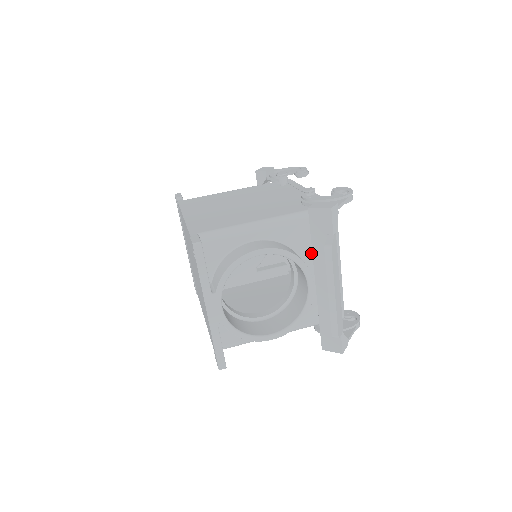
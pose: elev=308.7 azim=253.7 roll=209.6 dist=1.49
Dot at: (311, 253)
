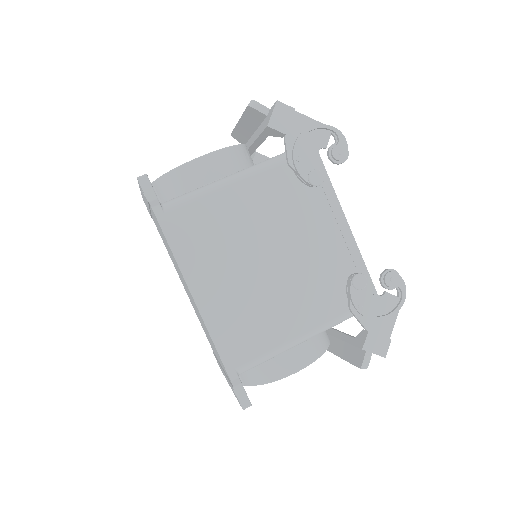
Dot at: occluded
